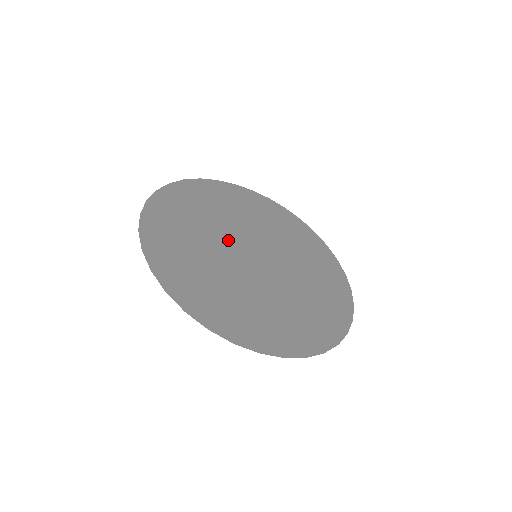
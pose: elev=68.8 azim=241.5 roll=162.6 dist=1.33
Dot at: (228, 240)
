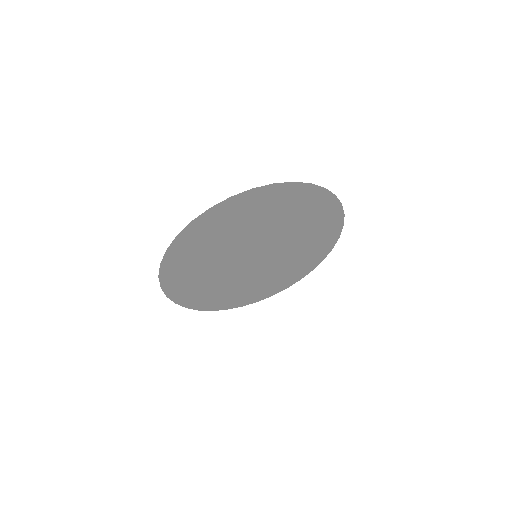
Dot at: (257, 240)
